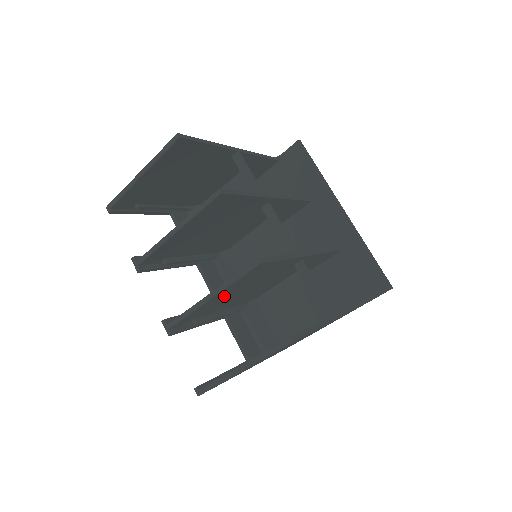
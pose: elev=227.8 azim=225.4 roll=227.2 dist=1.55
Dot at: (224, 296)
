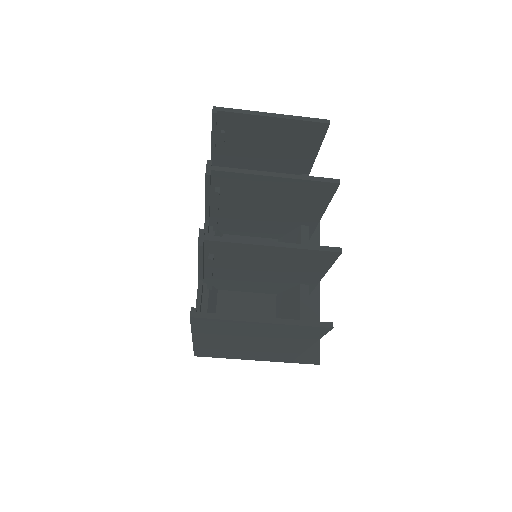
Dot at: (266, 256)
